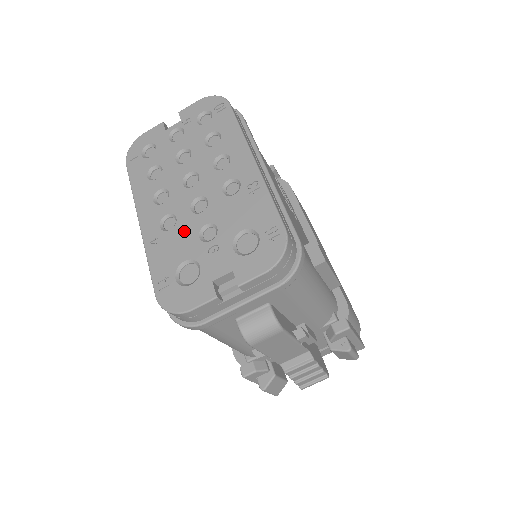
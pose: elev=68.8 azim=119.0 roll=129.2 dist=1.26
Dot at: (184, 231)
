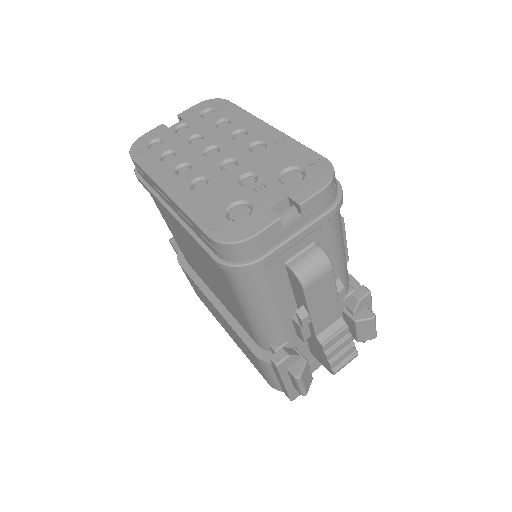
Dot at: (221, 184)
